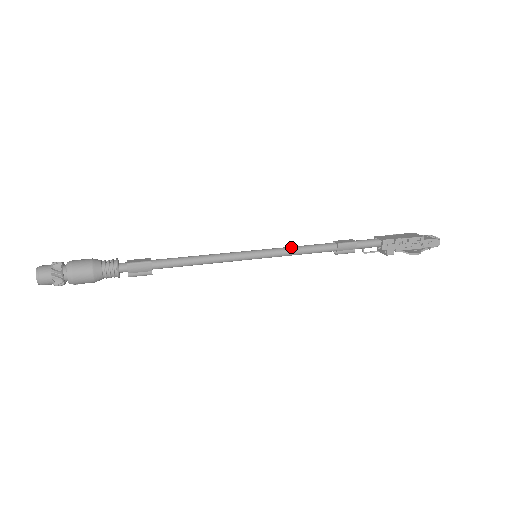
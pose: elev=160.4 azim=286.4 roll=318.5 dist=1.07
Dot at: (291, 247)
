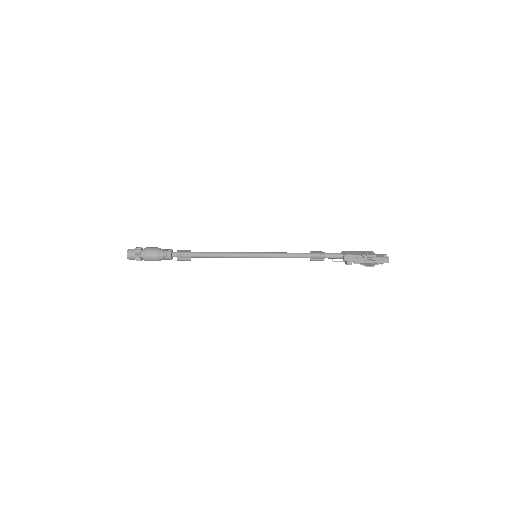
Dot at: (279, 253)
